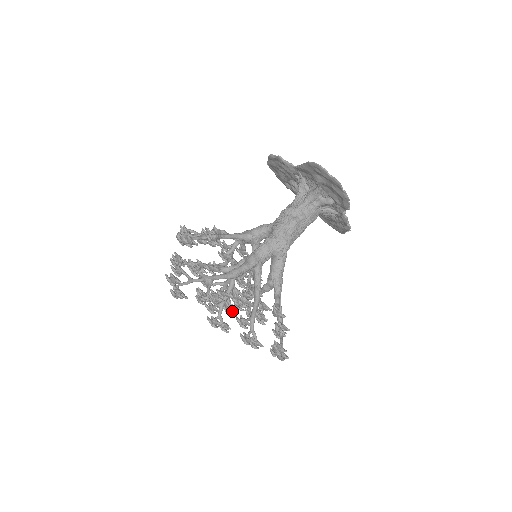
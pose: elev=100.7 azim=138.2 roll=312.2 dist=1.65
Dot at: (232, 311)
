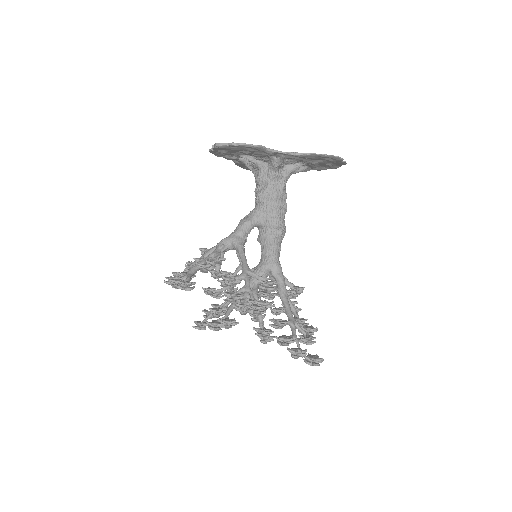
Dot at: occluded
